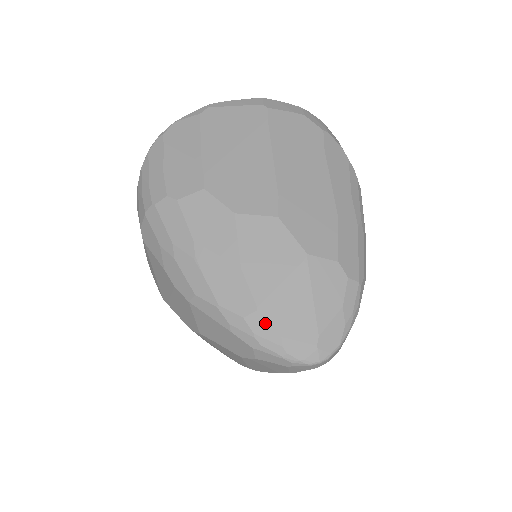
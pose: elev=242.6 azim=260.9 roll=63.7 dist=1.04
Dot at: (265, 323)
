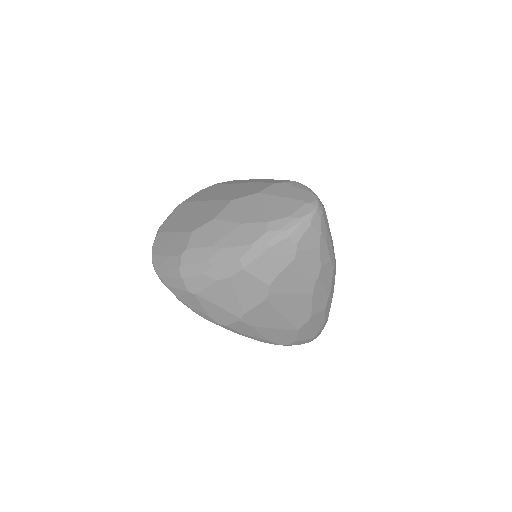
Dot at: (277, 221)
